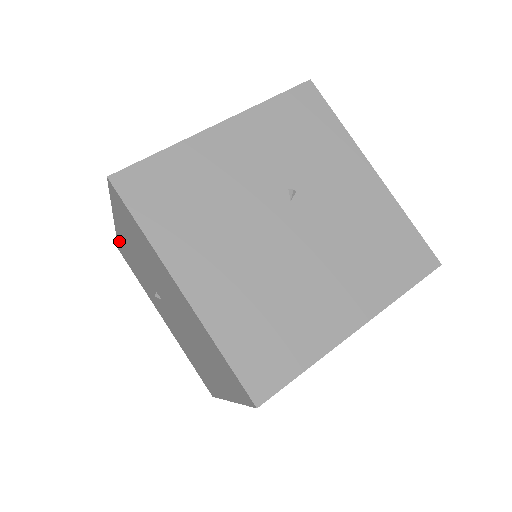
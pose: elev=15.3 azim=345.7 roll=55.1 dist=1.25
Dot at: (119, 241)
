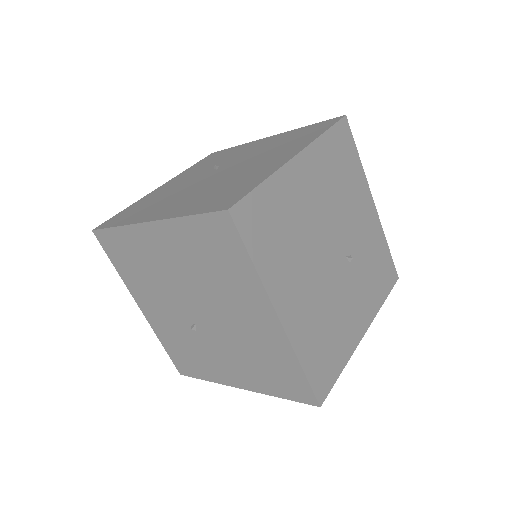
Dot at: (163, 343)
